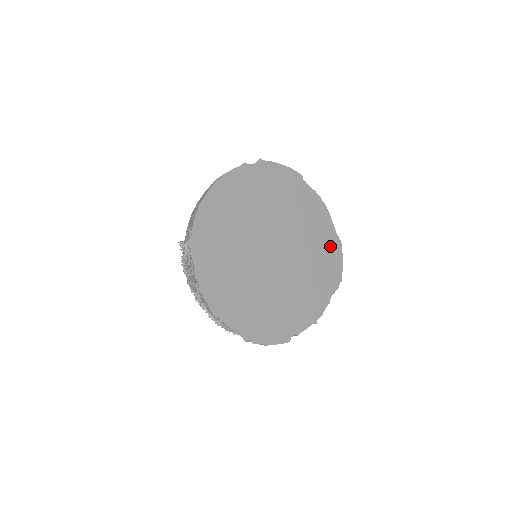
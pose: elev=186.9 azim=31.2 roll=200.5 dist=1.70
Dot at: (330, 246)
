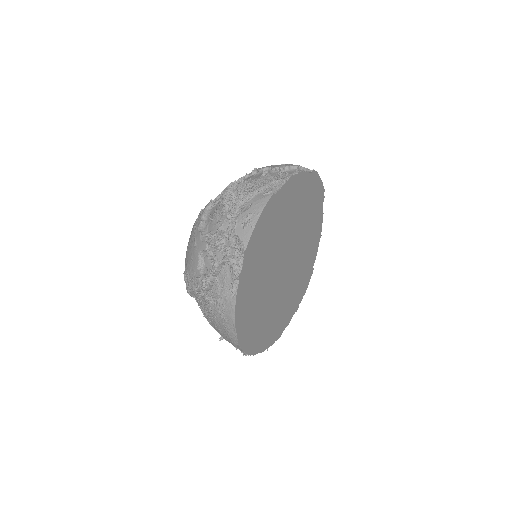
Dot at: (311, 189)
